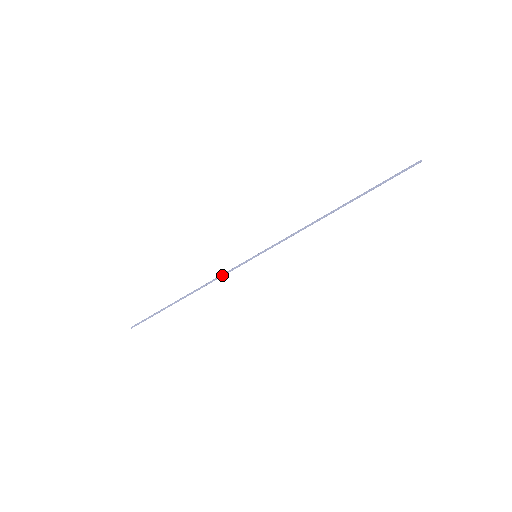
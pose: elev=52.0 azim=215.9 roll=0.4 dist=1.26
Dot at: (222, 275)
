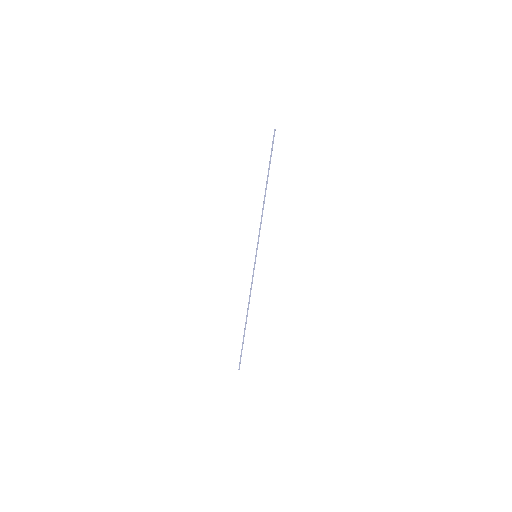
Dot at: (251, 285)
